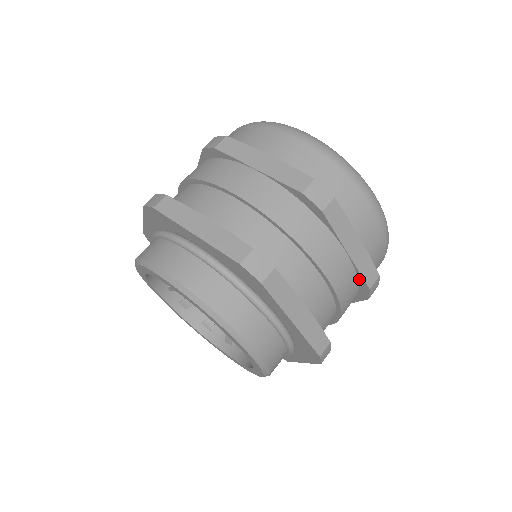
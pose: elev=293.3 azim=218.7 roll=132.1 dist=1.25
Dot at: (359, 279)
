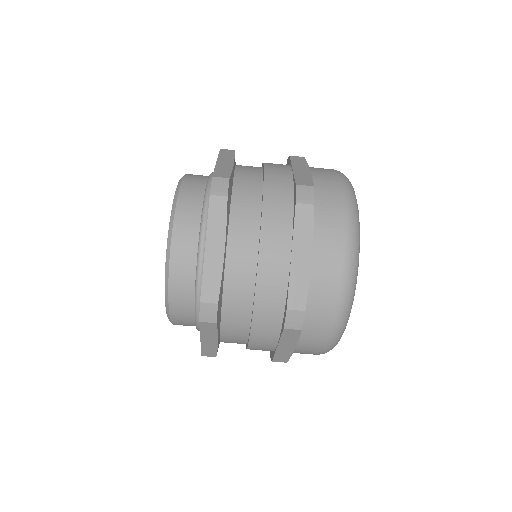
Dot at: (273, 352)
